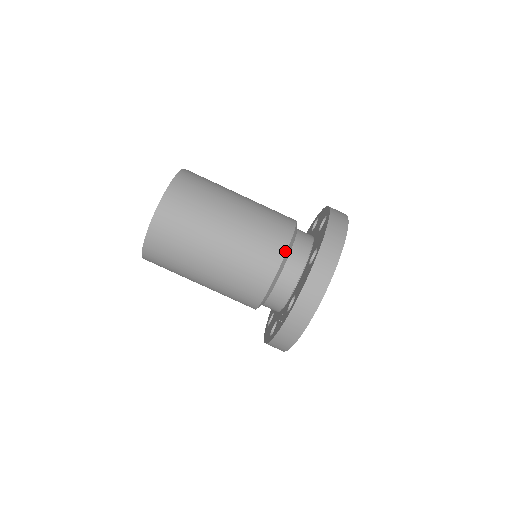
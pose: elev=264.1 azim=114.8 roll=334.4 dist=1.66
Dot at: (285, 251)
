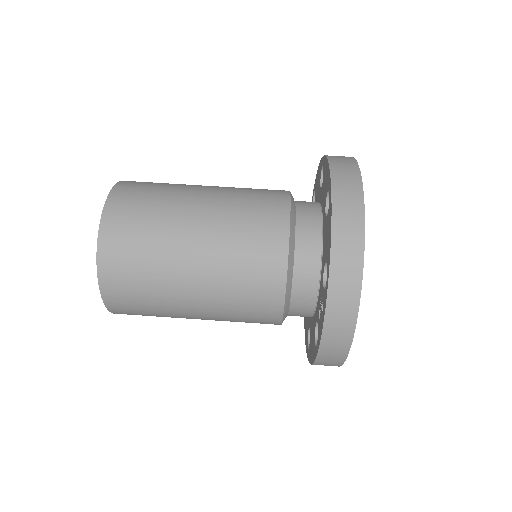
Dot at: (288, 216)
